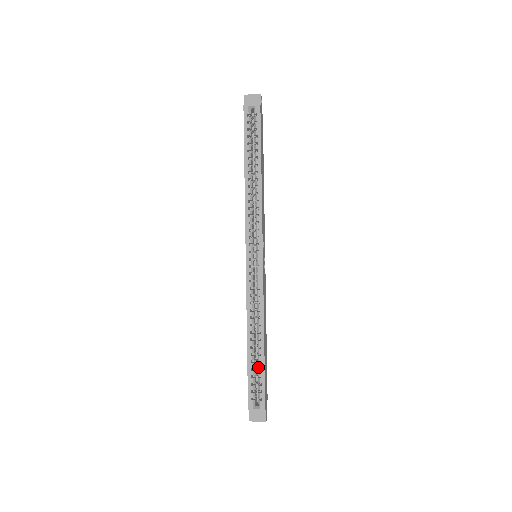
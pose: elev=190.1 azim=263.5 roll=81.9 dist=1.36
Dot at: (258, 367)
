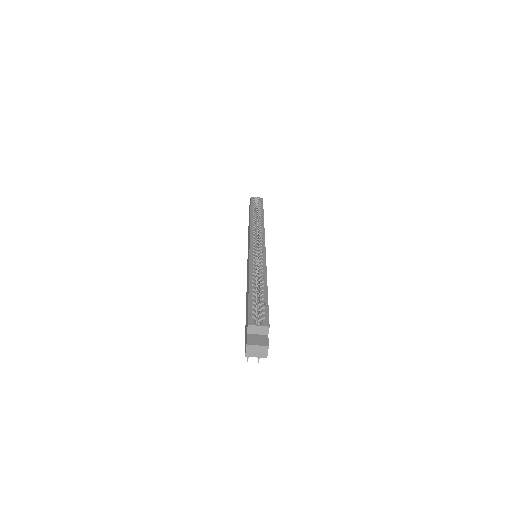
Dot at: (260, 299)
